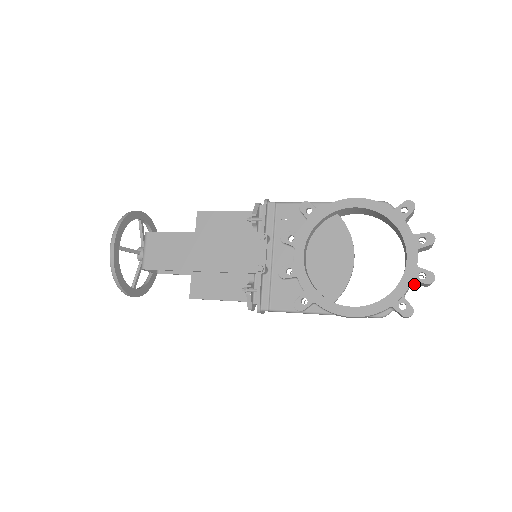
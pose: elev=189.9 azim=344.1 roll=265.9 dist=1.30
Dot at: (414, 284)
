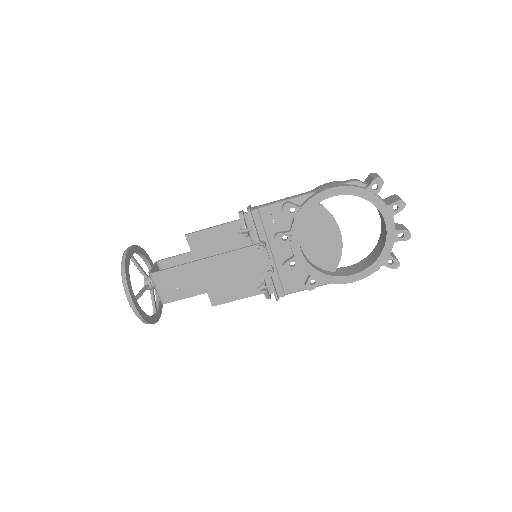
Dot at: occluded
